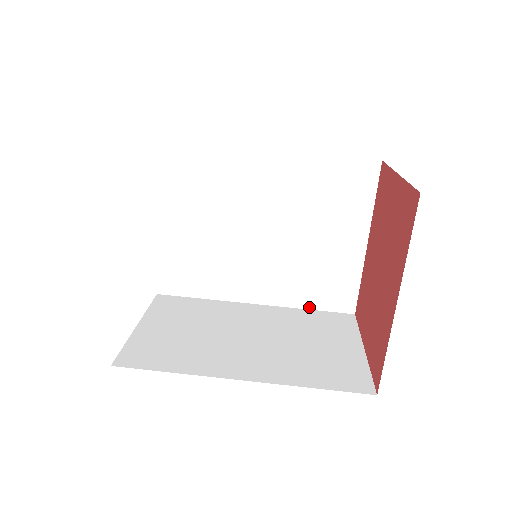
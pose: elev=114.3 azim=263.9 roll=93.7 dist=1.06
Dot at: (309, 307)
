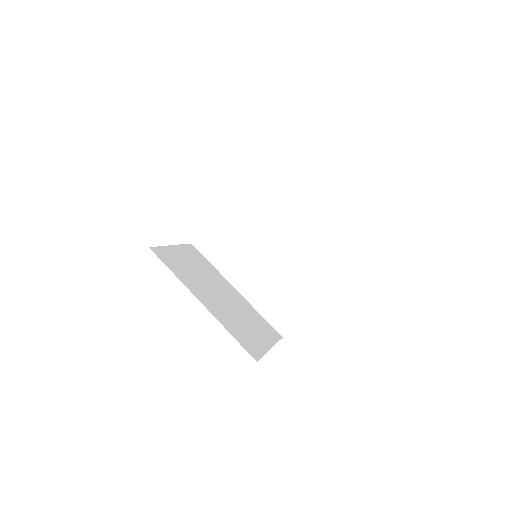
Dot at: (262, 314)
